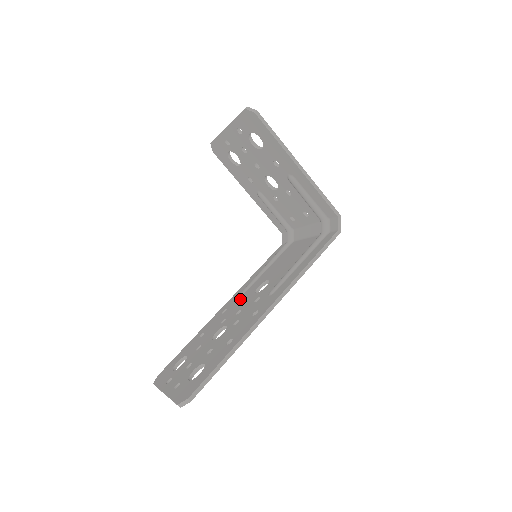
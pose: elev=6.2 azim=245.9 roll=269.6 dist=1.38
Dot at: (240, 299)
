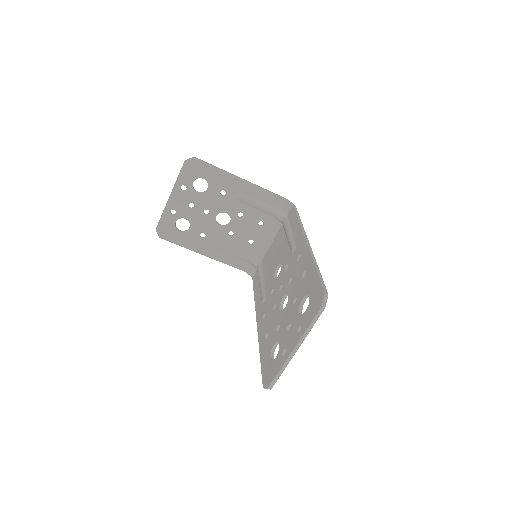
Dot at: (268, 297)
